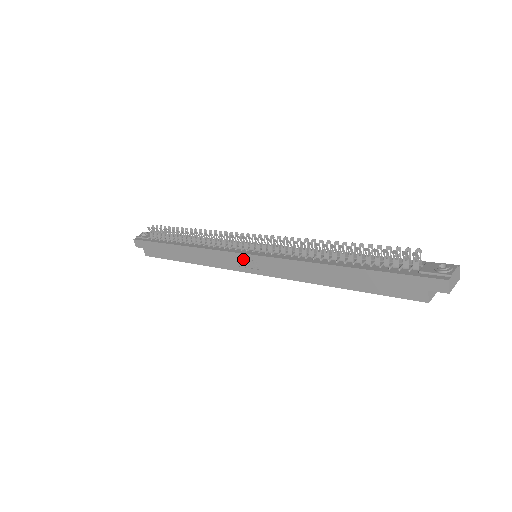
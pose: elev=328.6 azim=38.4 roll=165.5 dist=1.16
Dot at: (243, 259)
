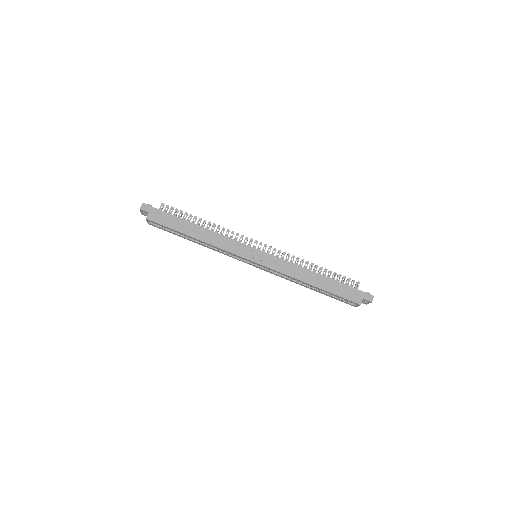
Dot at: (253, 252)
